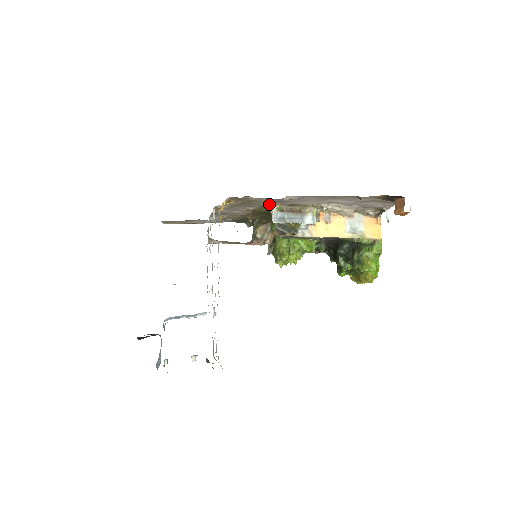
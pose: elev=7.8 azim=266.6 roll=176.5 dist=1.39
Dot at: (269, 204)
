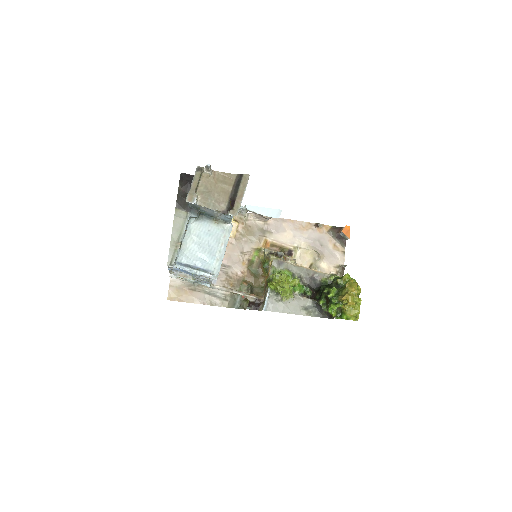
Dot at: (261, 239)
